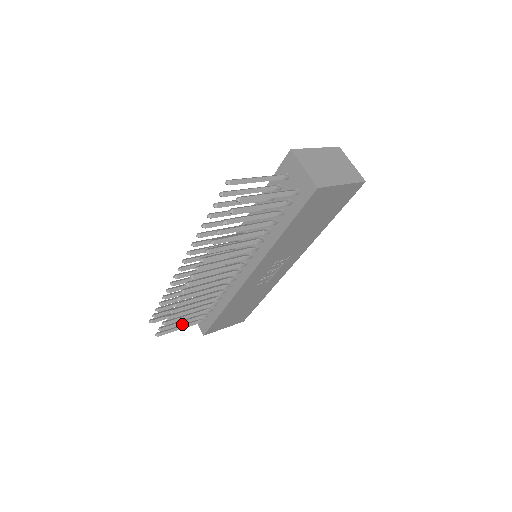
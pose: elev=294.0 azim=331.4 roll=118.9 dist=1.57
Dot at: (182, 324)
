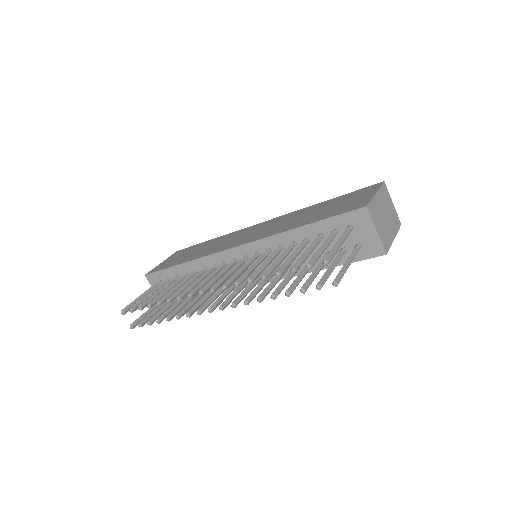
Dot at: occluded
